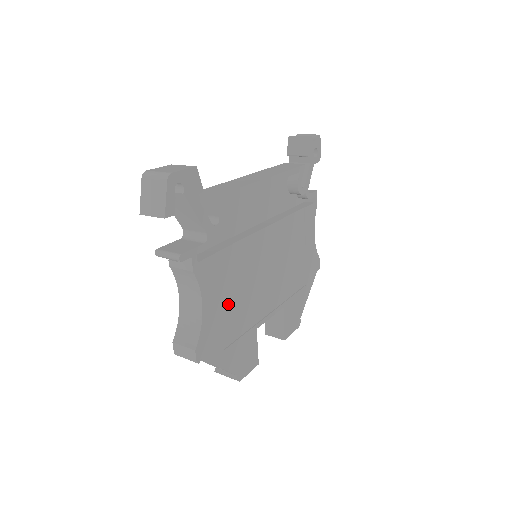
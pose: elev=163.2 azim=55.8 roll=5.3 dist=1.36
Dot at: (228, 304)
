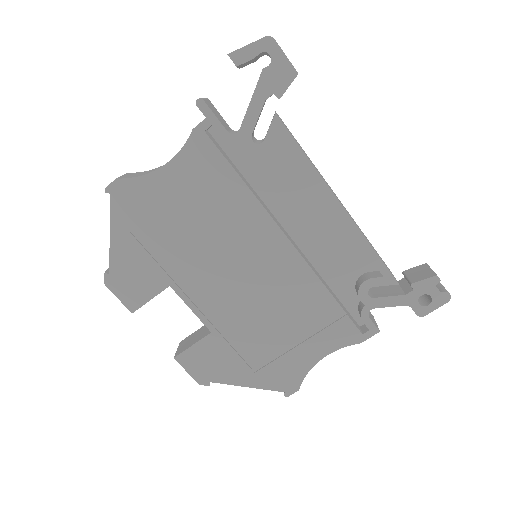
Dot at: (181, 213)
